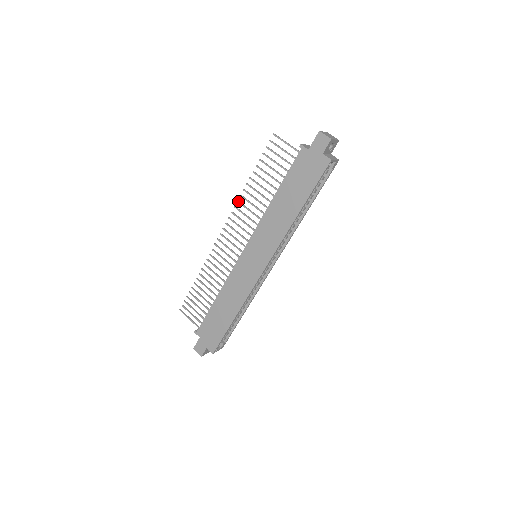
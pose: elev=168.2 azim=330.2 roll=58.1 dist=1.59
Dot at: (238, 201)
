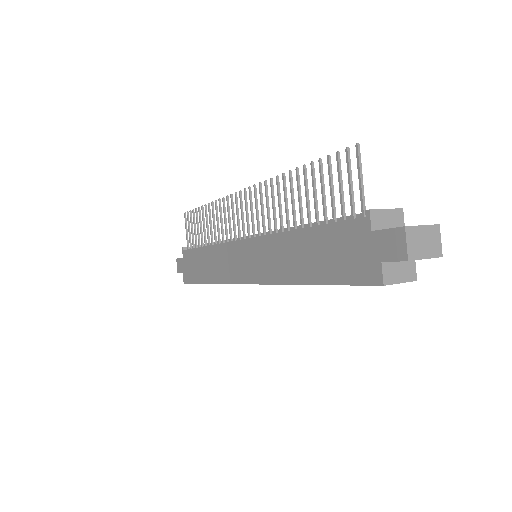
Dot at: (271, 180)
